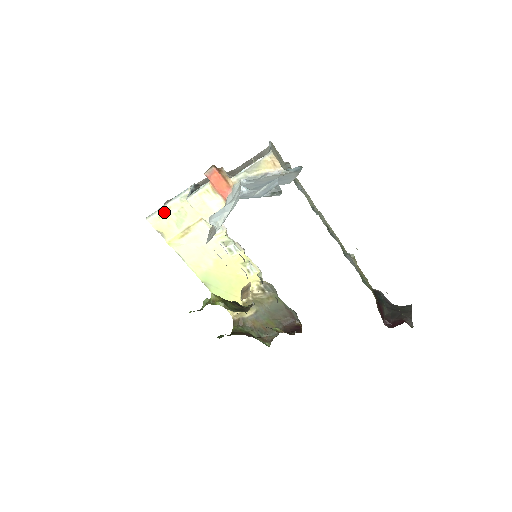
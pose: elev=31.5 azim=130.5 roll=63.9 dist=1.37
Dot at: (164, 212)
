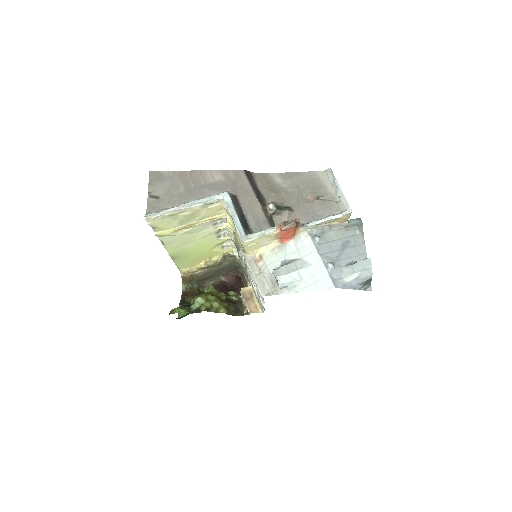
Dot at: (174, 214)
